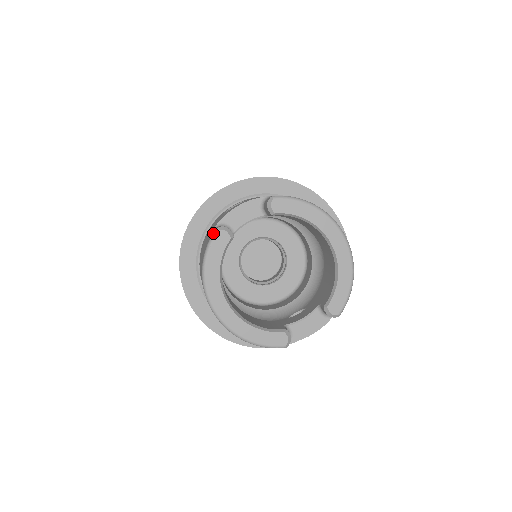
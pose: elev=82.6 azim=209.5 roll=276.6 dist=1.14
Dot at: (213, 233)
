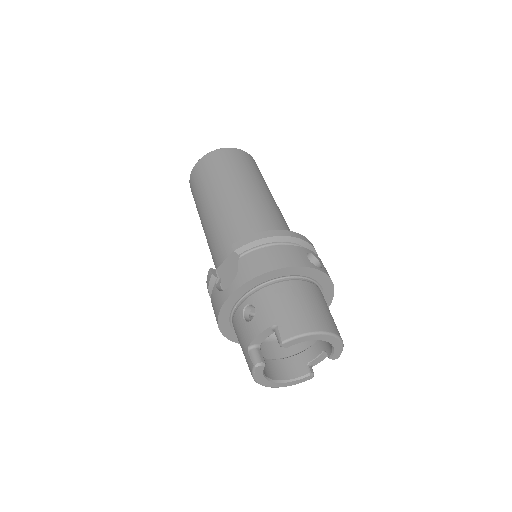
Dot at: (253, 368)
